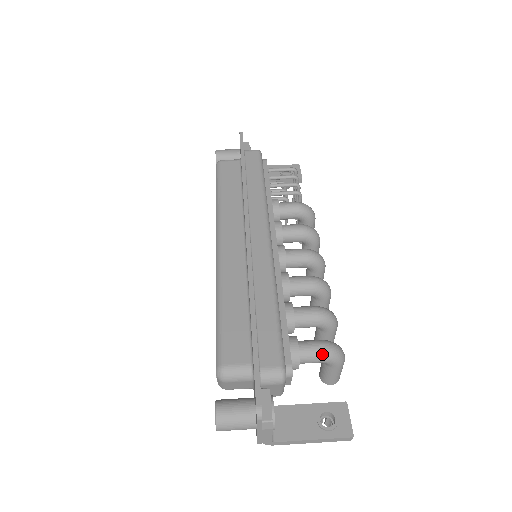
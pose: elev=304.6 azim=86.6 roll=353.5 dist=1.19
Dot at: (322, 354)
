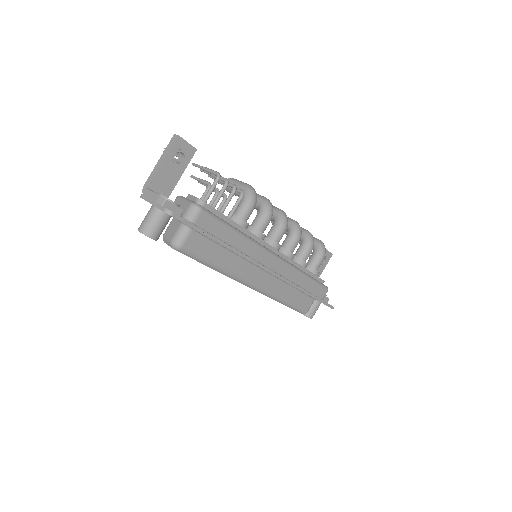
Dot at: occluded
